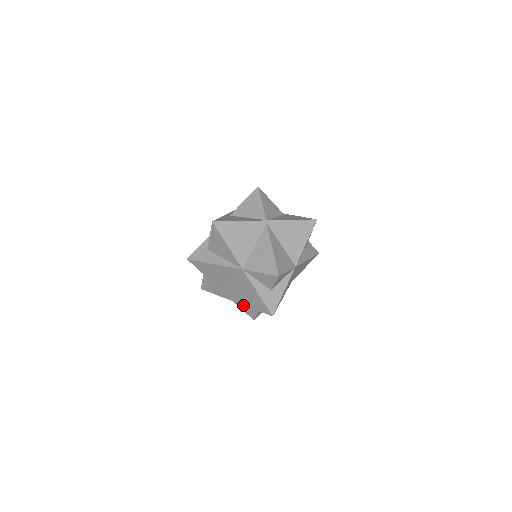
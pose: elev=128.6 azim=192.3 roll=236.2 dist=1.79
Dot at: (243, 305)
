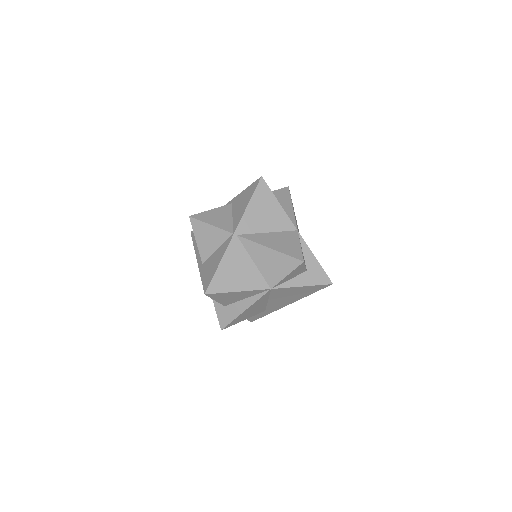
Dot at: occluded
